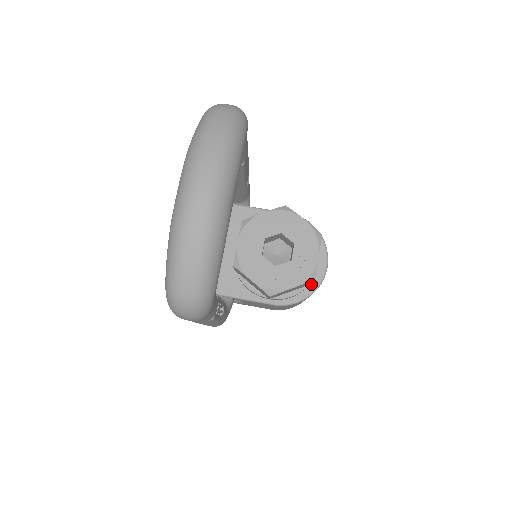
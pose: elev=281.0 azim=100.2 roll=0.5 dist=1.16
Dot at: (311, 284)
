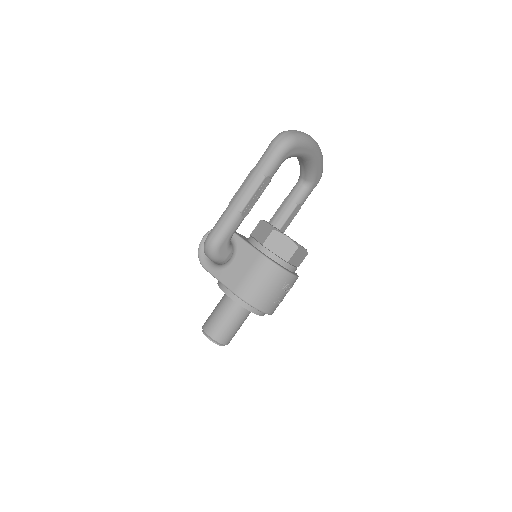
Dot at: (285, 268)
